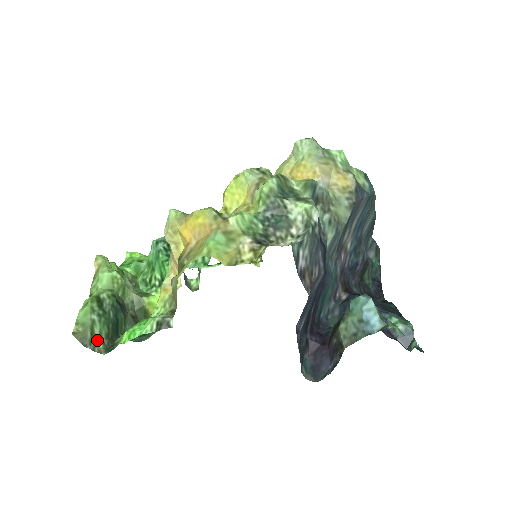
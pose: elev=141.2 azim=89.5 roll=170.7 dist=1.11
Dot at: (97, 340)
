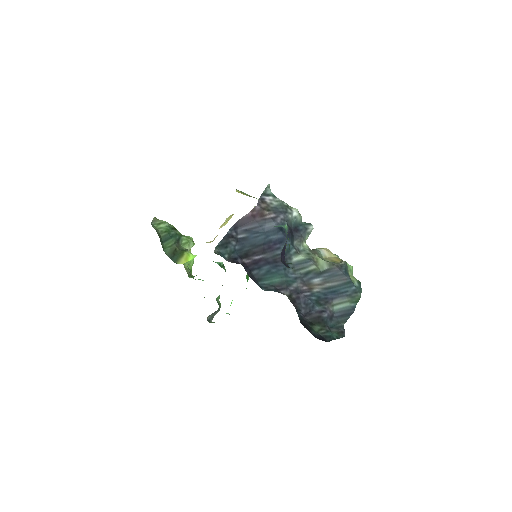
Dot at: (157, 227)
